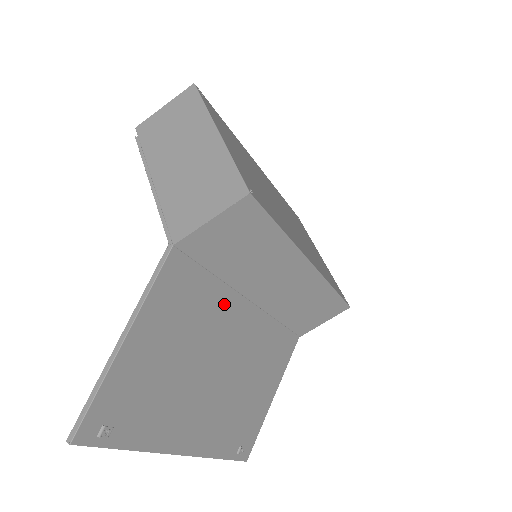
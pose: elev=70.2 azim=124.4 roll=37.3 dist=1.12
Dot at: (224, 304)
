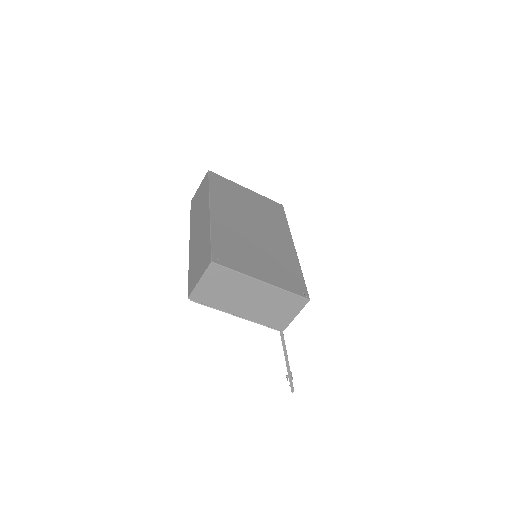
Dot at: occluded
